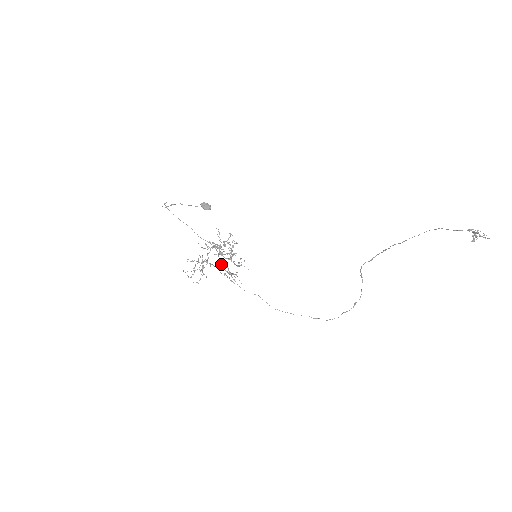
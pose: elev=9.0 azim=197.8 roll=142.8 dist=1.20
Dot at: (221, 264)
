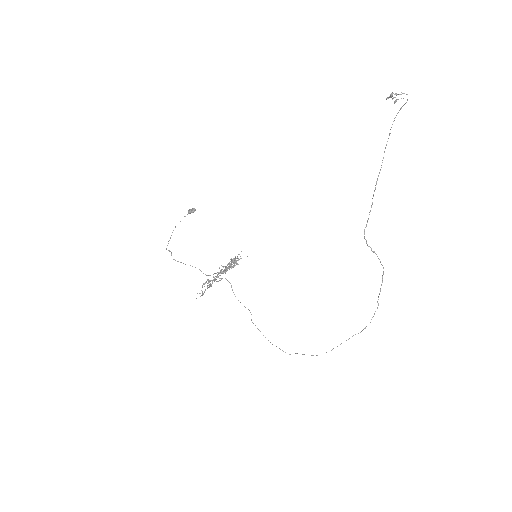
Dot at: (225, 271)
